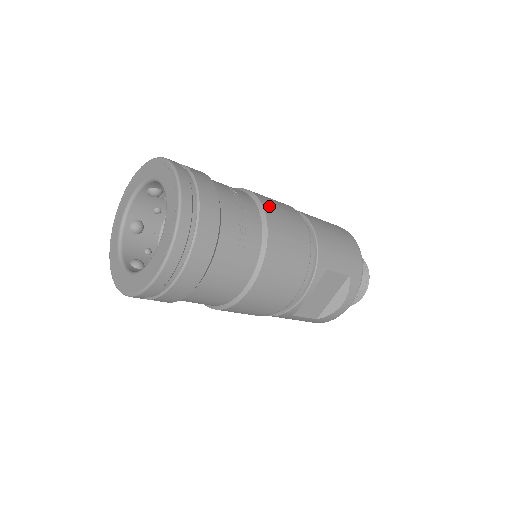
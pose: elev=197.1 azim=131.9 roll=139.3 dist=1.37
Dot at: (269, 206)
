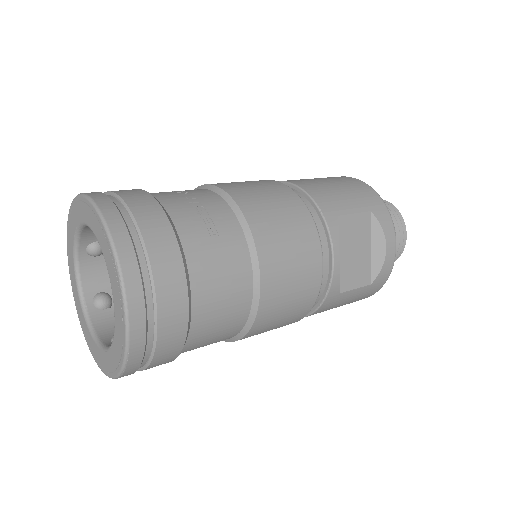
Dot at: (227, 185)
